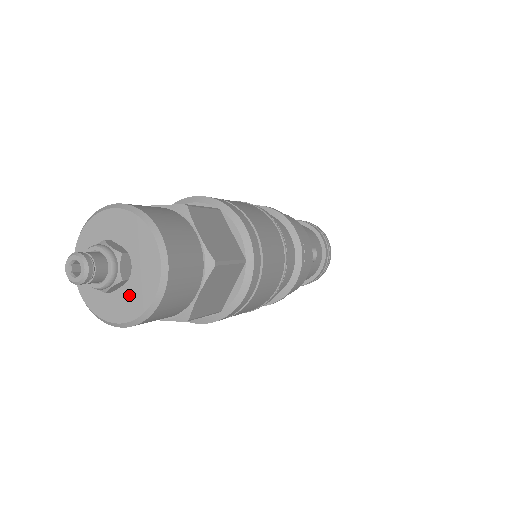
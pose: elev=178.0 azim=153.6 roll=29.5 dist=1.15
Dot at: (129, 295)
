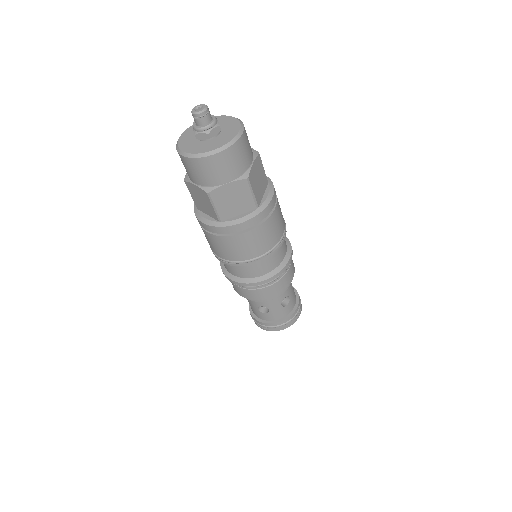
Dot at: (203, 145)
